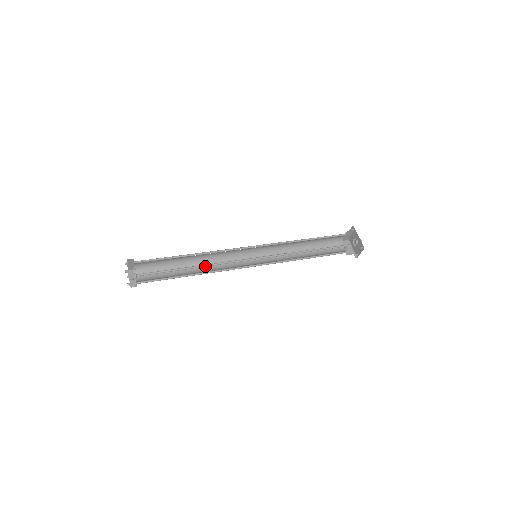
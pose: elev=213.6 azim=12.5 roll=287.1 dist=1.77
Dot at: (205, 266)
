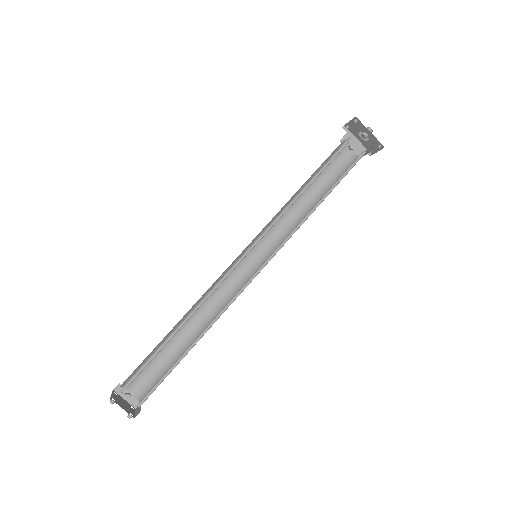
Dot at: (208, 327)
